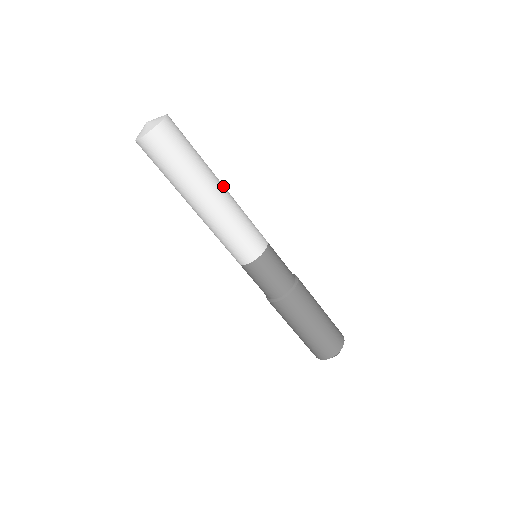
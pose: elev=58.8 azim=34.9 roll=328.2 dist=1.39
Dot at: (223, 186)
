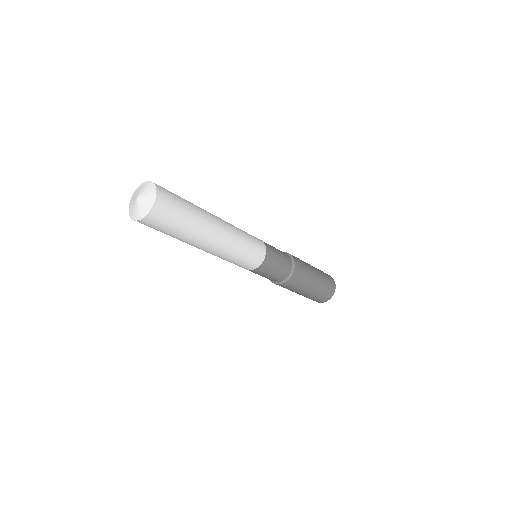
Dot at: (219, 221)
